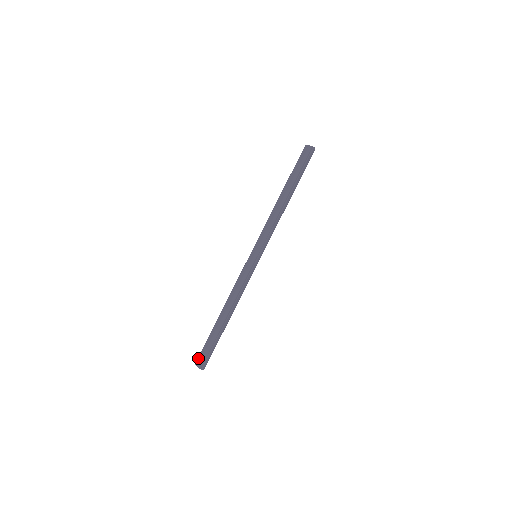
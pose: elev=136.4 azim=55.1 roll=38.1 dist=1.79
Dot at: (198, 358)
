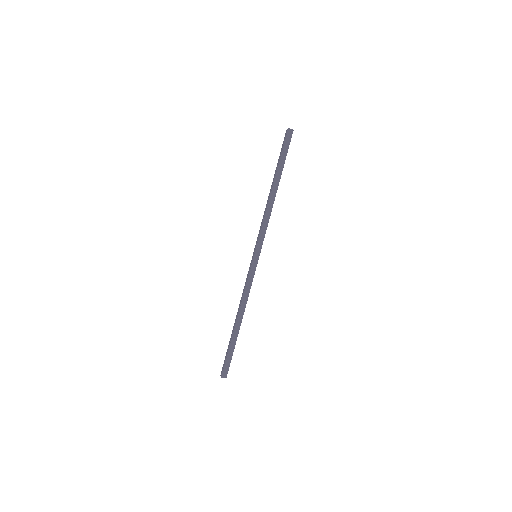
Dot at: occluded
